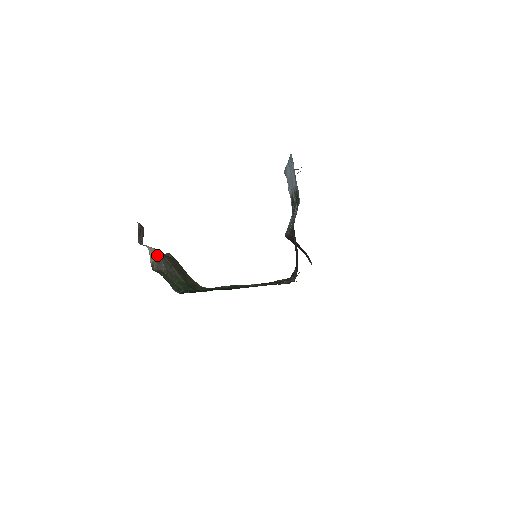
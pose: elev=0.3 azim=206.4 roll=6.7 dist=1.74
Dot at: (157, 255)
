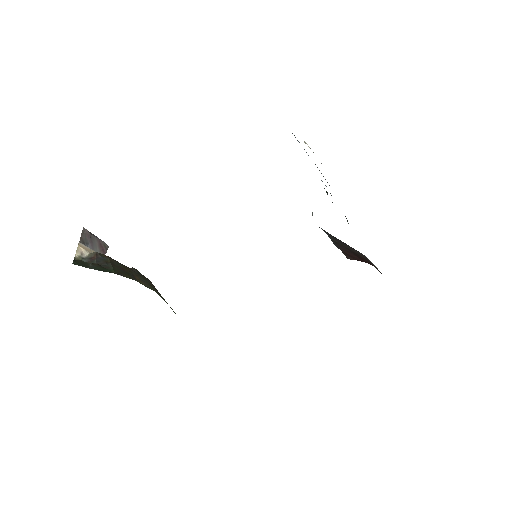
Dot at: (93, 252)
